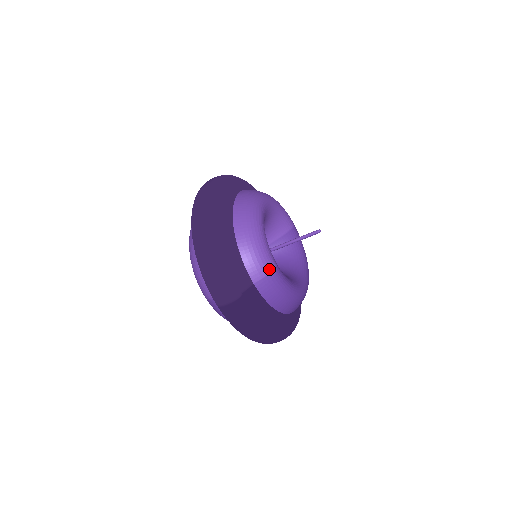
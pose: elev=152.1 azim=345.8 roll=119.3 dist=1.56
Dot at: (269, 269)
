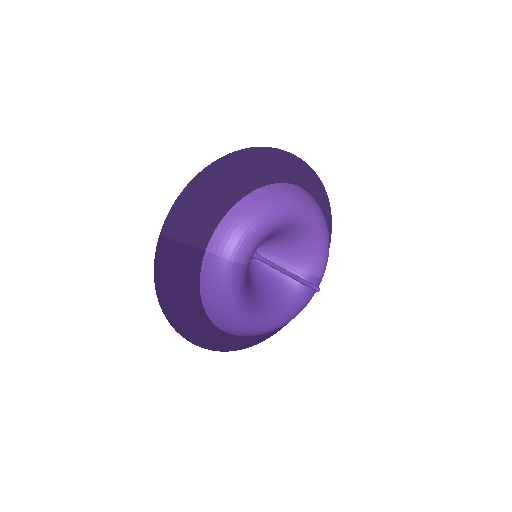
Dot at: (231, 255)
